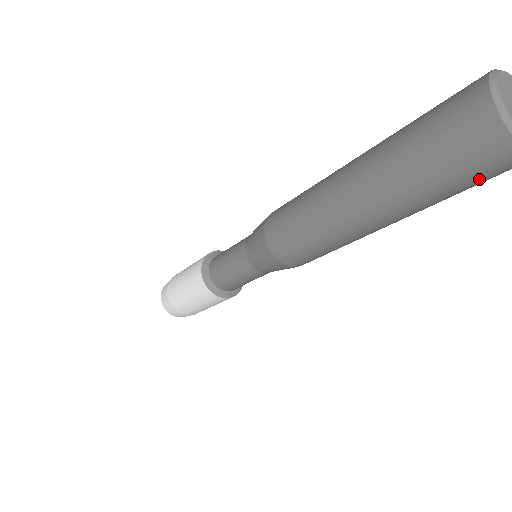
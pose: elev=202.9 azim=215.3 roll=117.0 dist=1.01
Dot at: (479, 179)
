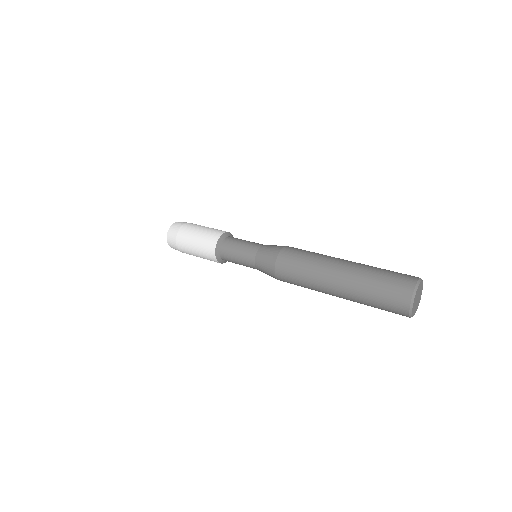
Dot at: occluded
